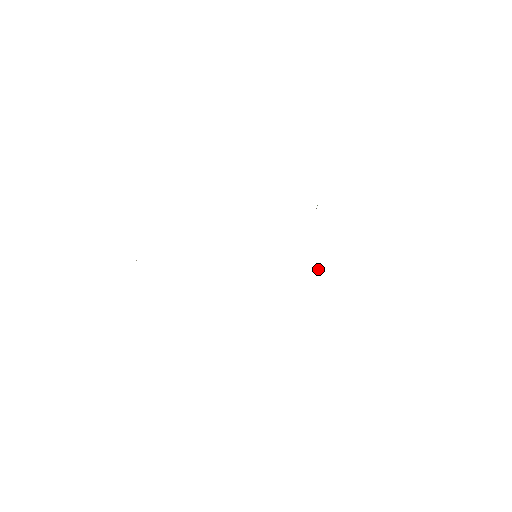
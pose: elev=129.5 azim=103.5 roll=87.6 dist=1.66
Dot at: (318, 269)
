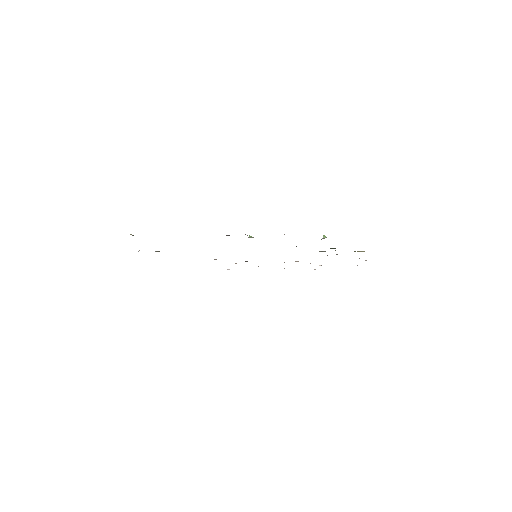
Dot at: occluded
